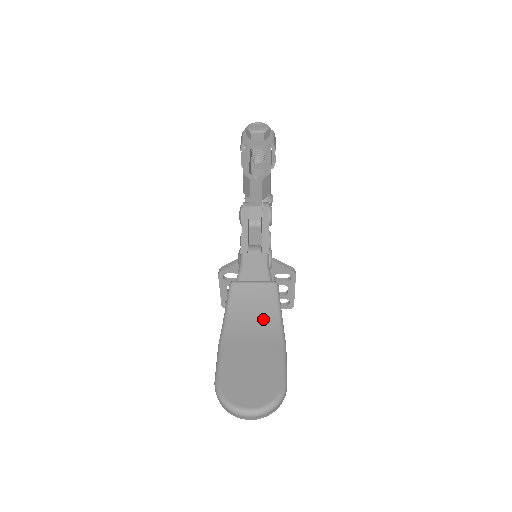
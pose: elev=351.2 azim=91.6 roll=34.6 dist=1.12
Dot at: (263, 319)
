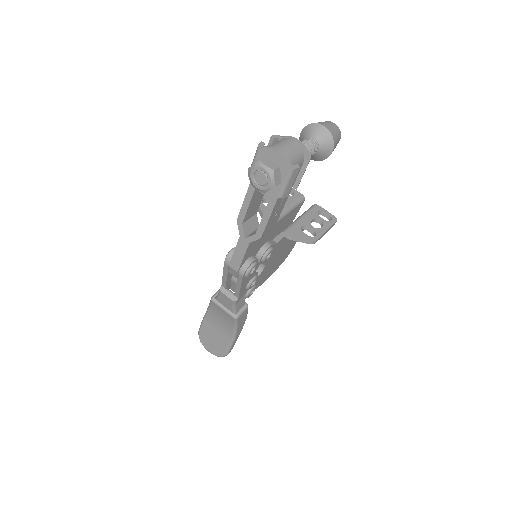
Dot at: (225, 325)
